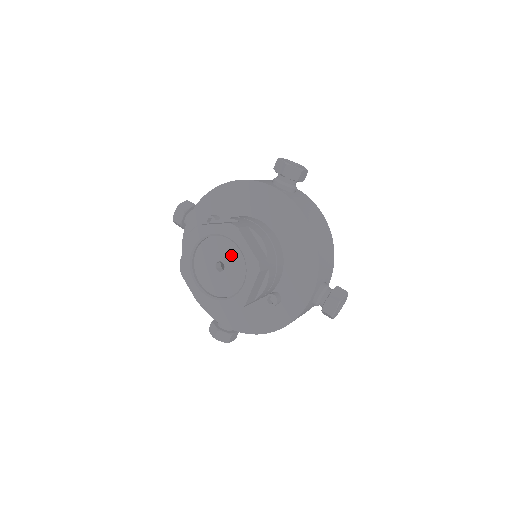
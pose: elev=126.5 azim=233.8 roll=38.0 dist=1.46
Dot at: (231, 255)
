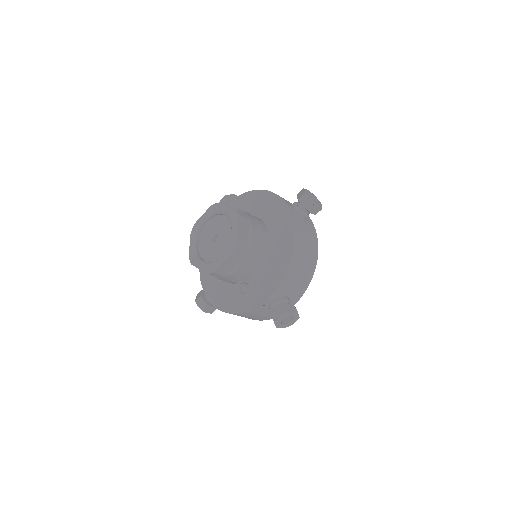
Dot at: (226, 233)
